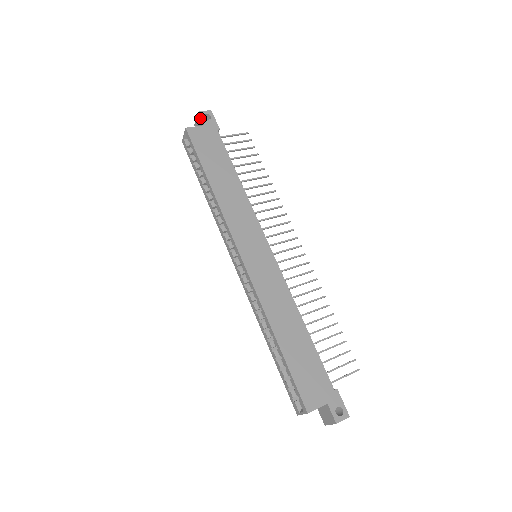
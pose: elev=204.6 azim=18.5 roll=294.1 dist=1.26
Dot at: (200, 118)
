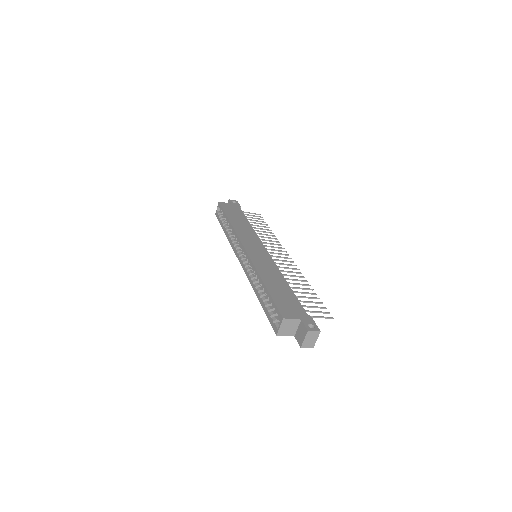
Dot at: (229, 202)
